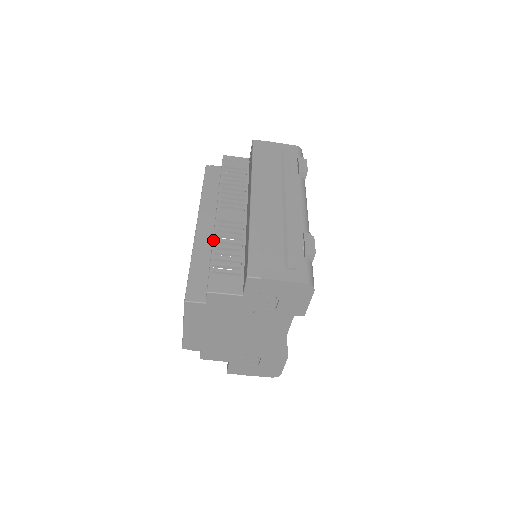
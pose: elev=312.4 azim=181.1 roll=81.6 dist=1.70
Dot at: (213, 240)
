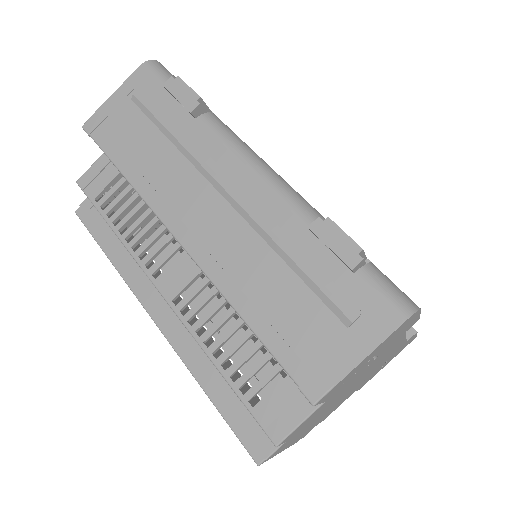
Dot at: (199, 345)
